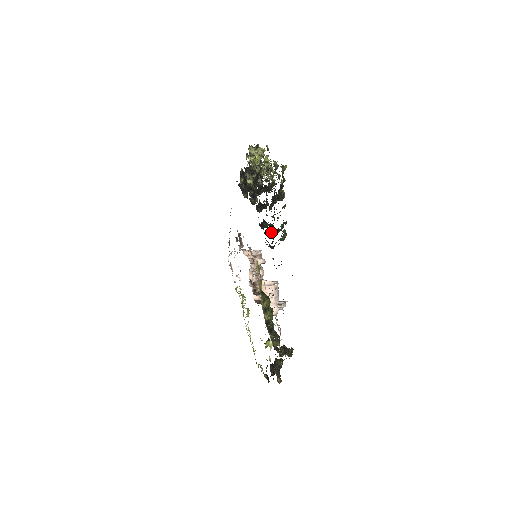
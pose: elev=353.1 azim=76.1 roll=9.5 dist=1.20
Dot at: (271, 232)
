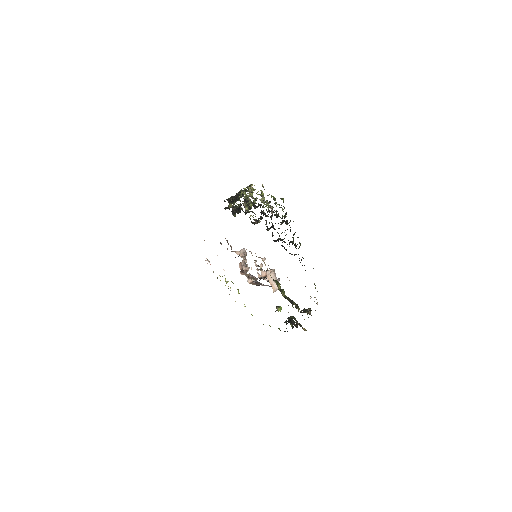
Dot at: occluded
